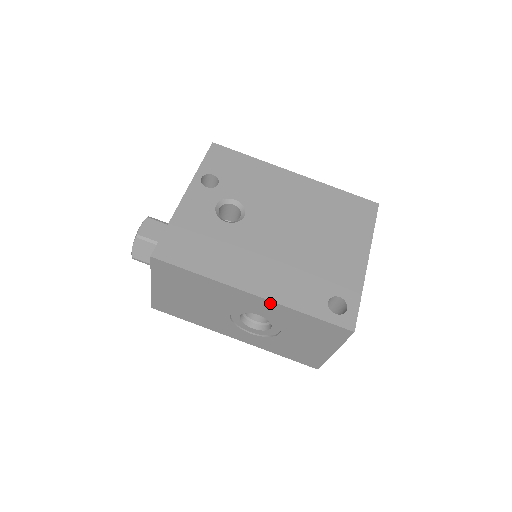
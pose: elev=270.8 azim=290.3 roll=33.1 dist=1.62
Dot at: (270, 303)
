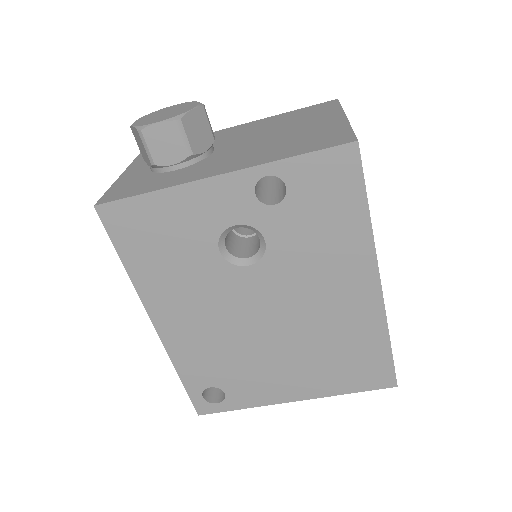
Dot at: (164, 341)
